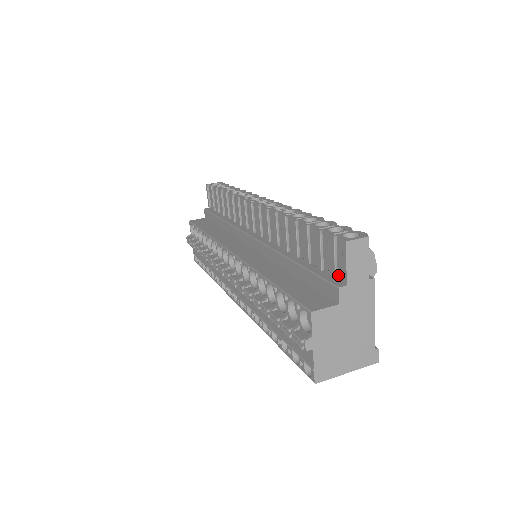
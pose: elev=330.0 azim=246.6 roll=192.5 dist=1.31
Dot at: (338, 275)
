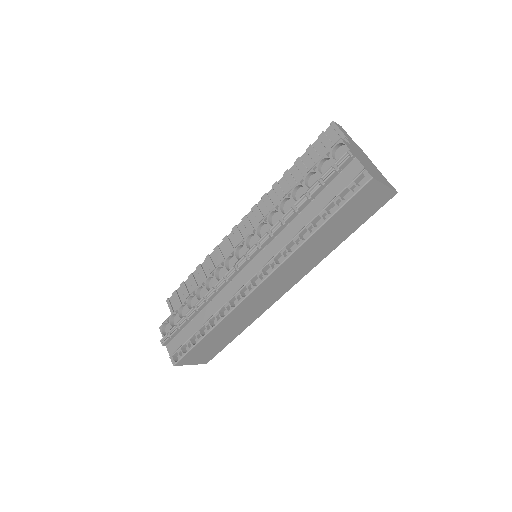
Dot at: occluded
